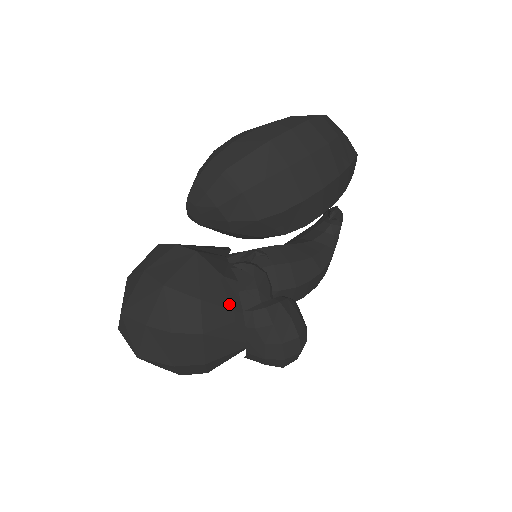
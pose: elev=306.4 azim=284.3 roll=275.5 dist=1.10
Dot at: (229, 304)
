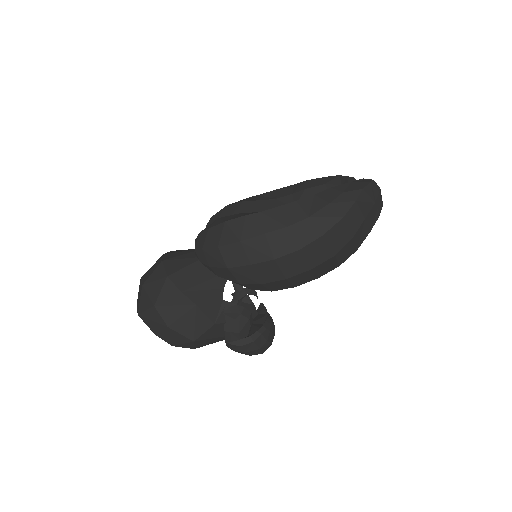
Dot at: (216, 336)
